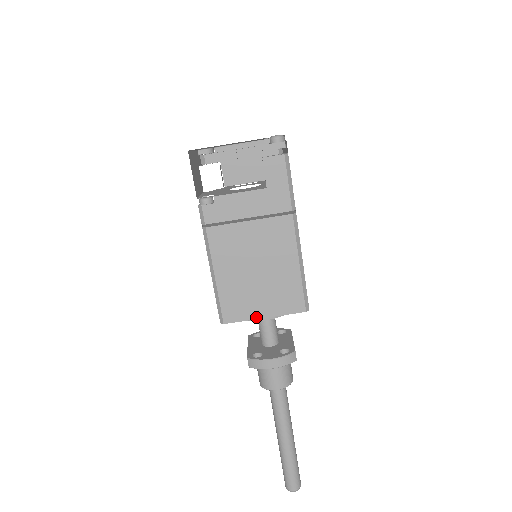
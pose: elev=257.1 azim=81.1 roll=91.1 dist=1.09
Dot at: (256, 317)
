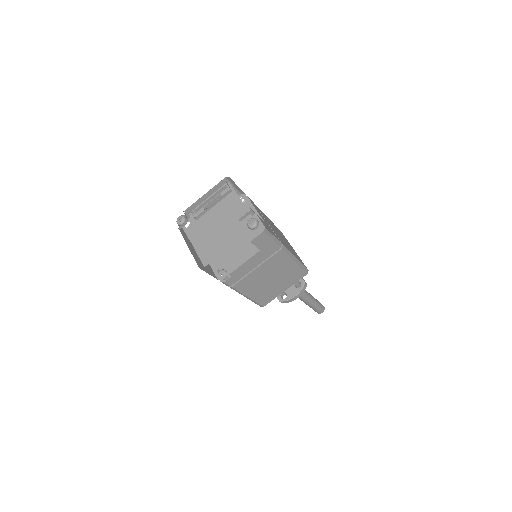
Dot at: (280, 293)
